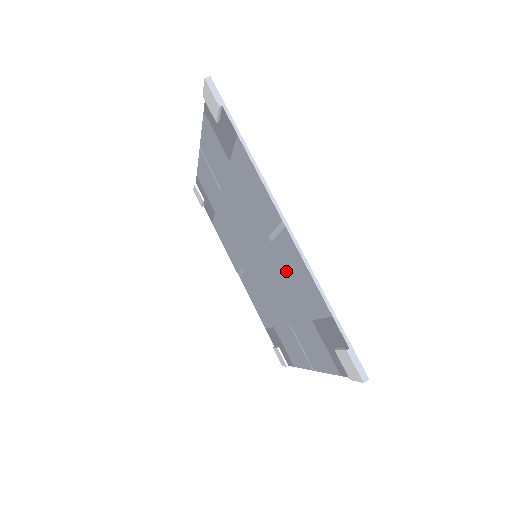
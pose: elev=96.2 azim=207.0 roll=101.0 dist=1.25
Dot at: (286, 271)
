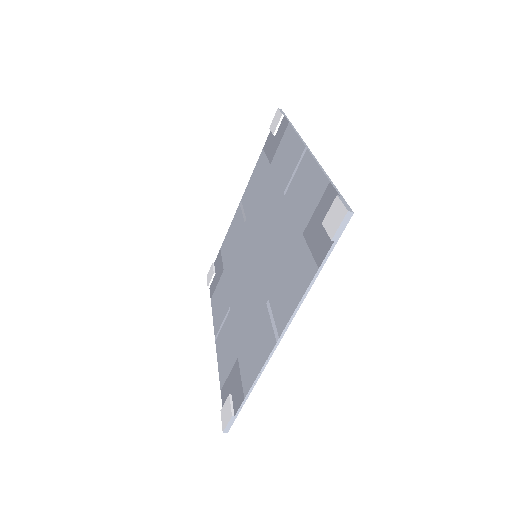
Dot at: (255, 324)
